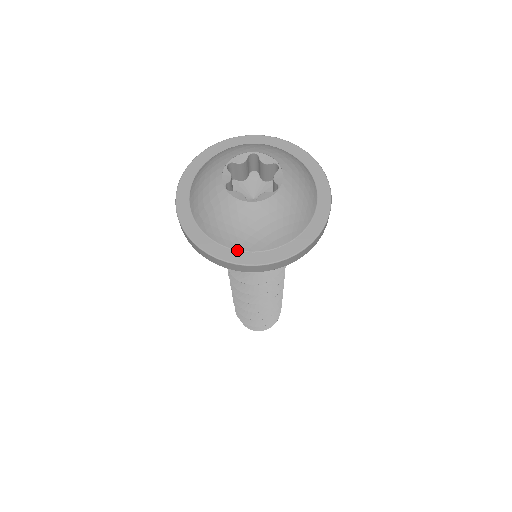
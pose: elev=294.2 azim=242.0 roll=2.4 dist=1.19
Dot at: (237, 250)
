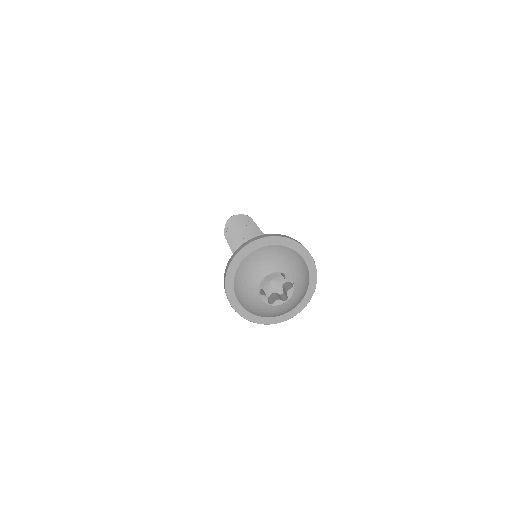
Dot at: (252, 313)
